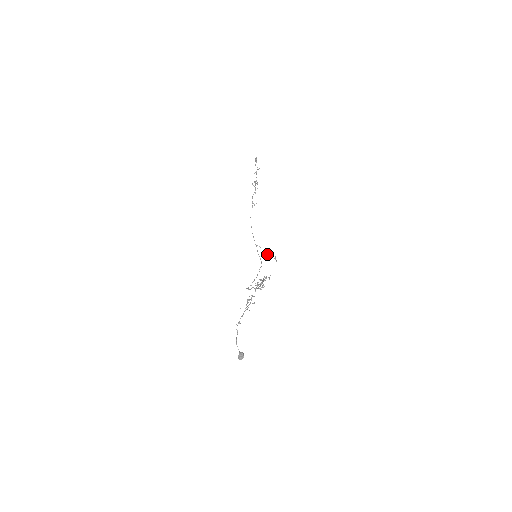
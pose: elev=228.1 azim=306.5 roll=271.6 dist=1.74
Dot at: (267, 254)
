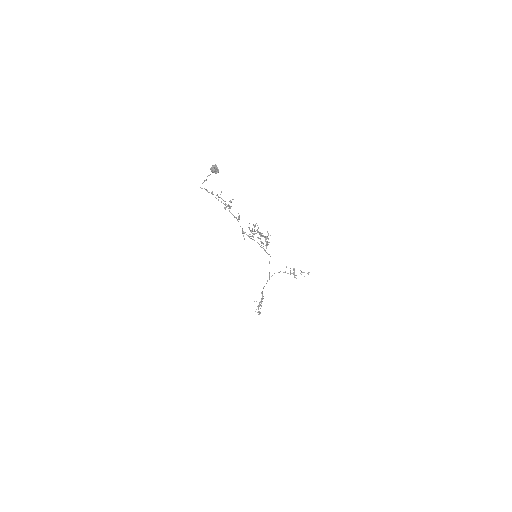
Dot at: occluded
